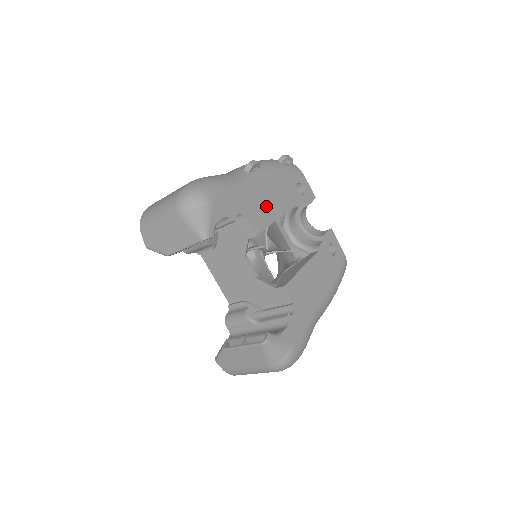
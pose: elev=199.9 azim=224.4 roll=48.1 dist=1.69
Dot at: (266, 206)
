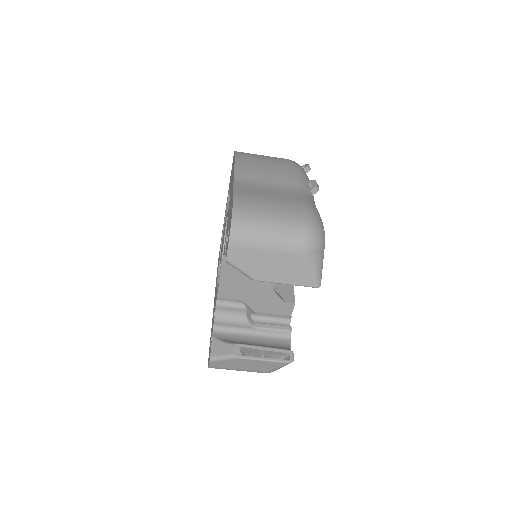
Dot at: occluded
